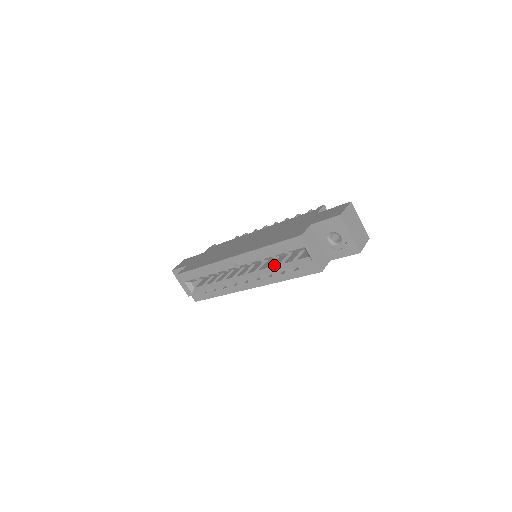
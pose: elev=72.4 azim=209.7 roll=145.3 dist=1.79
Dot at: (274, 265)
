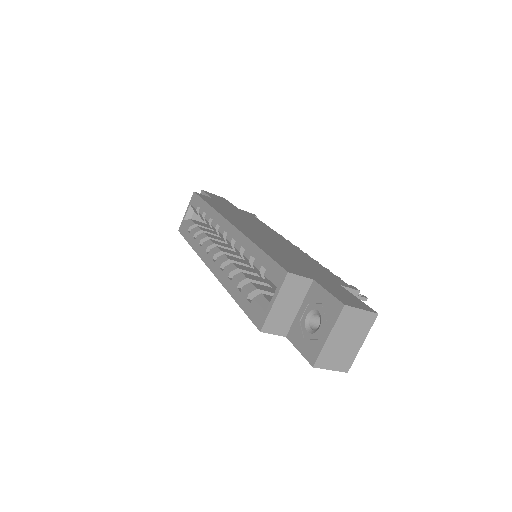
Dot at: (245, 274)
